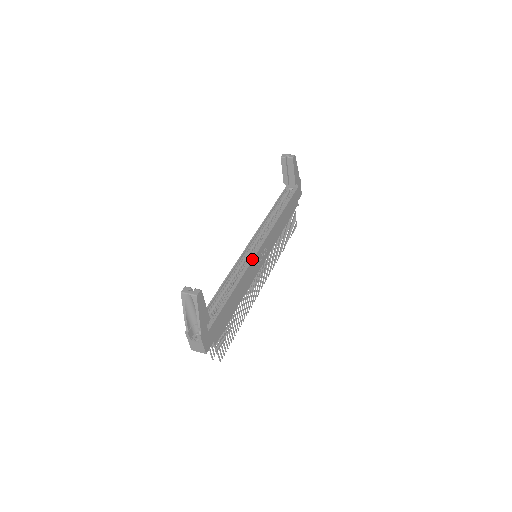
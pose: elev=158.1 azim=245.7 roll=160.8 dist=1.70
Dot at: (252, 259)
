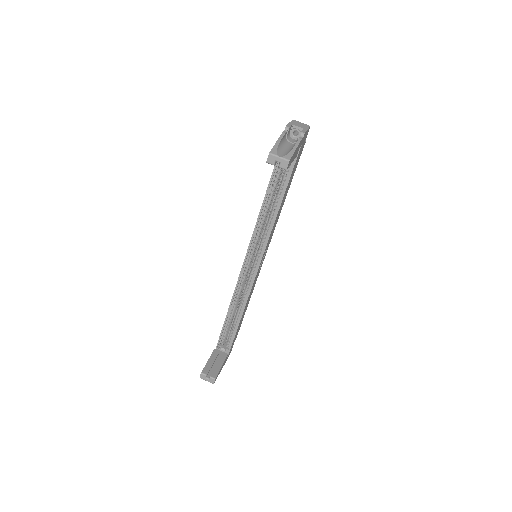
Dot at: (252, 284)
